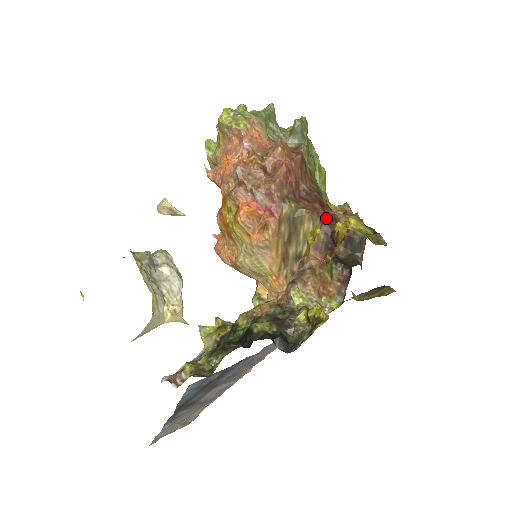
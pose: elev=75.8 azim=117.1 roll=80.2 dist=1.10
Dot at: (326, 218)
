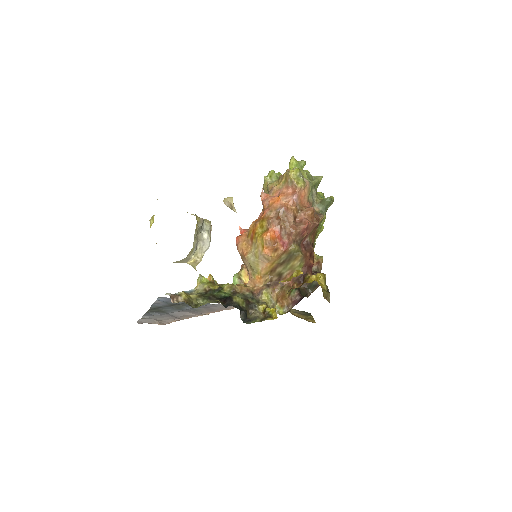
Dot at: (308, 264)
